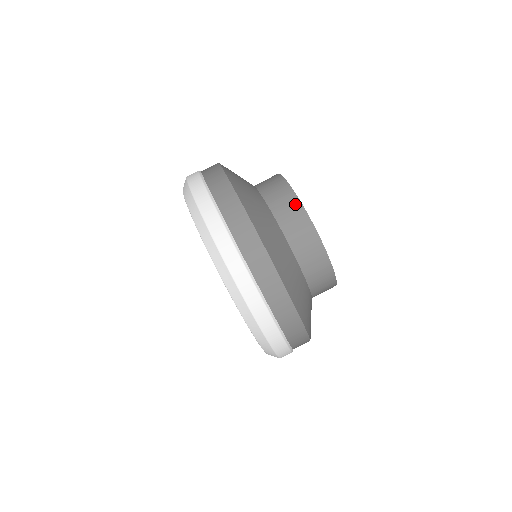
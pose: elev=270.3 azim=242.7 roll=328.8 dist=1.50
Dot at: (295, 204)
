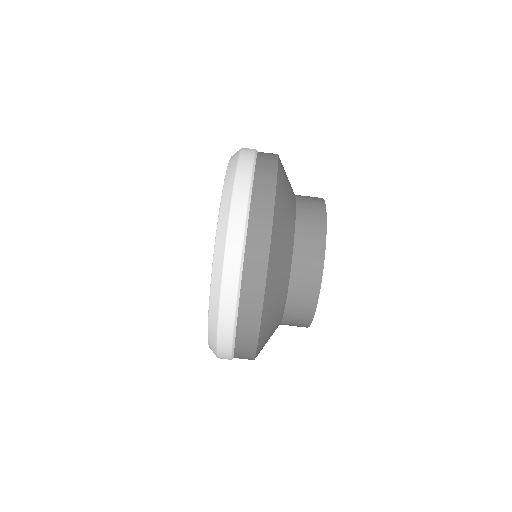
Dot at: (311, 304)
